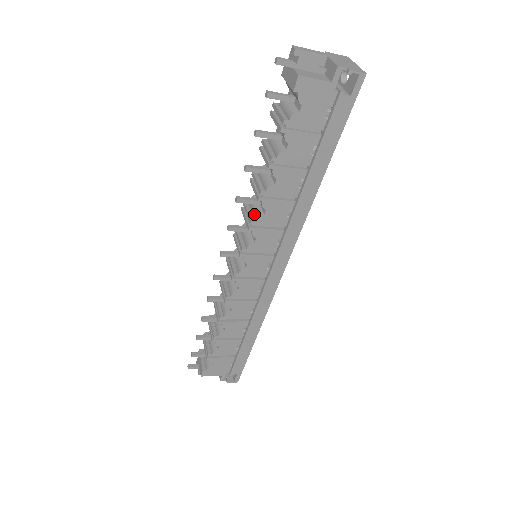
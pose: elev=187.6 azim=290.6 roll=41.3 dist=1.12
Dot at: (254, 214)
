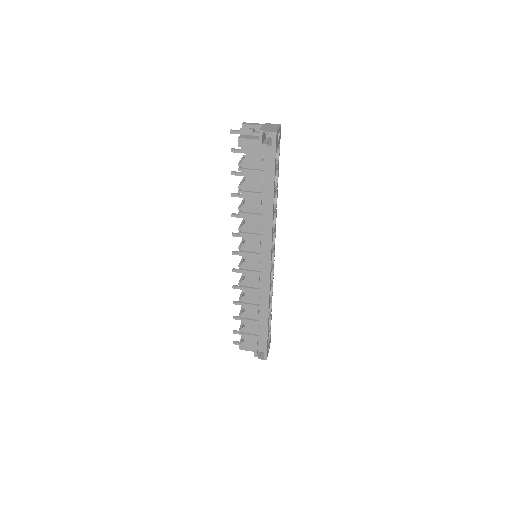
Dot at: (242, 224)
